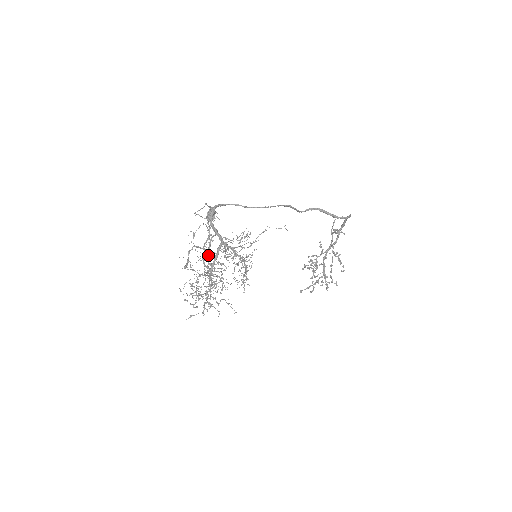
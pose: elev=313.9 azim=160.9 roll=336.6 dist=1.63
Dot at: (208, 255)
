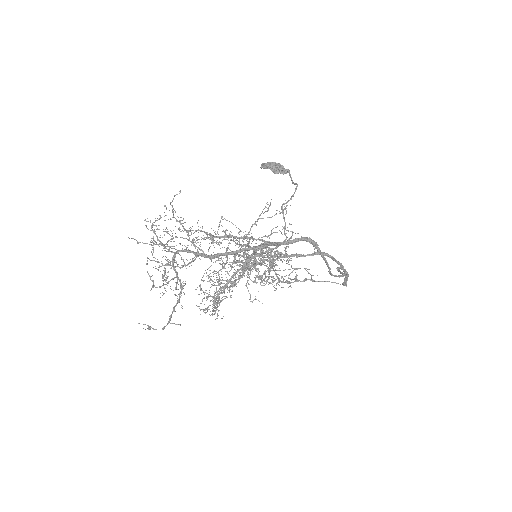
Dot at: occluded
